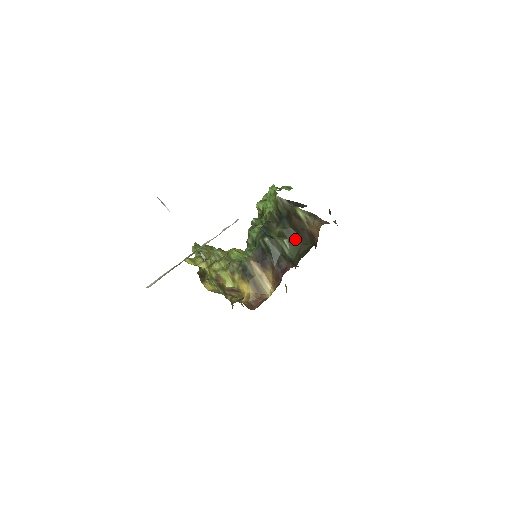
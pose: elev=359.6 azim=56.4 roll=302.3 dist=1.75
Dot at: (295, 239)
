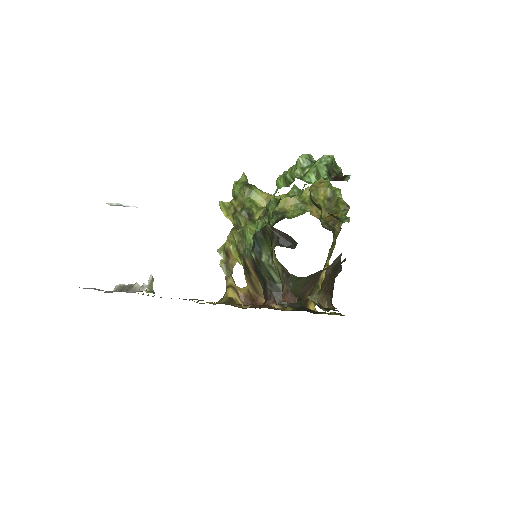
Dot at: occluded
